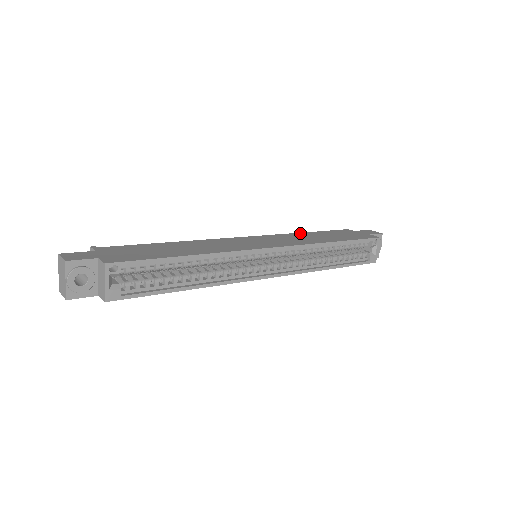
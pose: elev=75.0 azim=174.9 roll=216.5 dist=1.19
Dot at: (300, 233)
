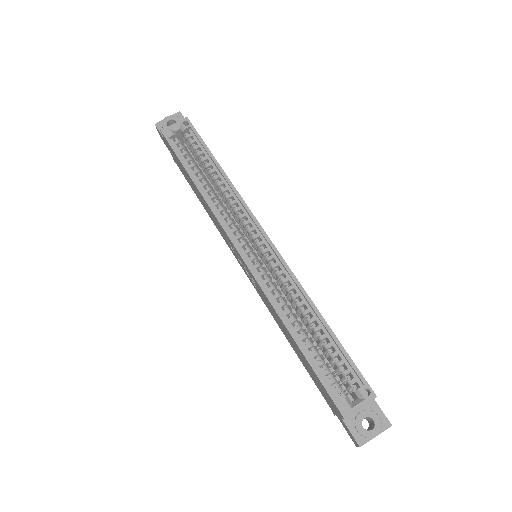
Dot at: occluded
